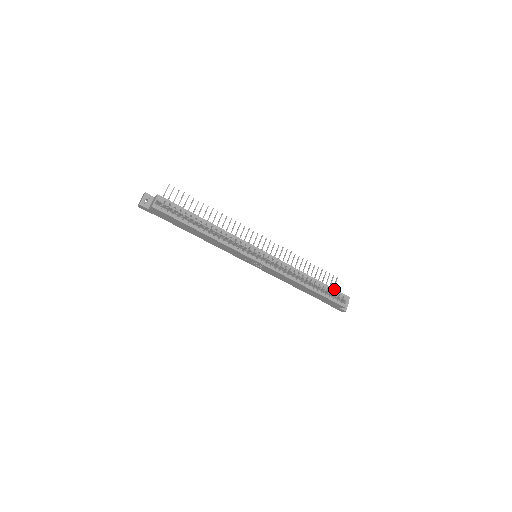
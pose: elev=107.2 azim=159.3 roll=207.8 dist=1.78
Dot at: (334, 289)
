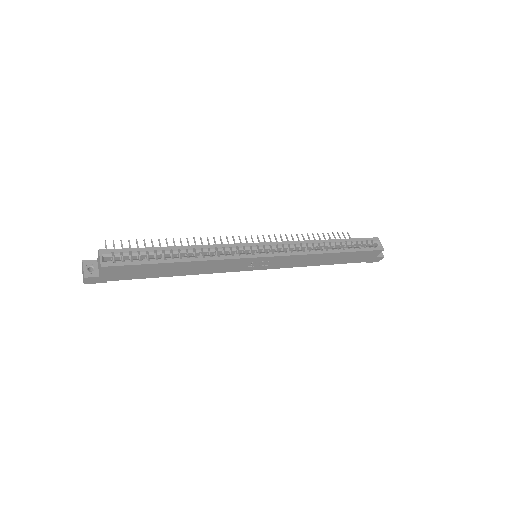
Dot at: (357, 239)
